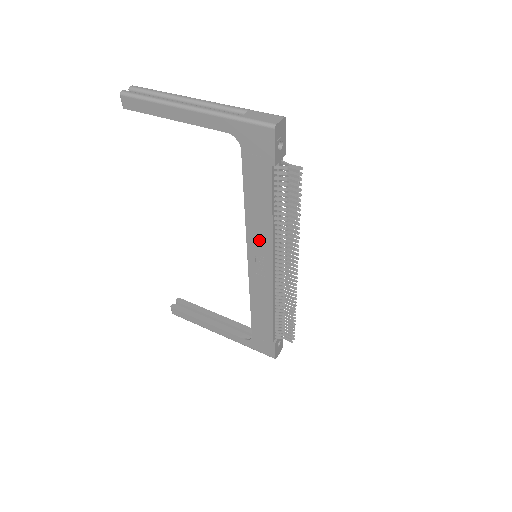
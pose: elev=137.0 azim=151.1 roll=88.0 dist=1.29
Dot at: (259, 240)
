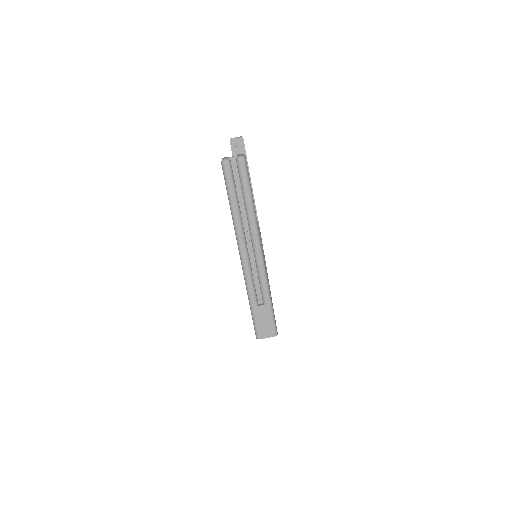
Dot at: occluded
